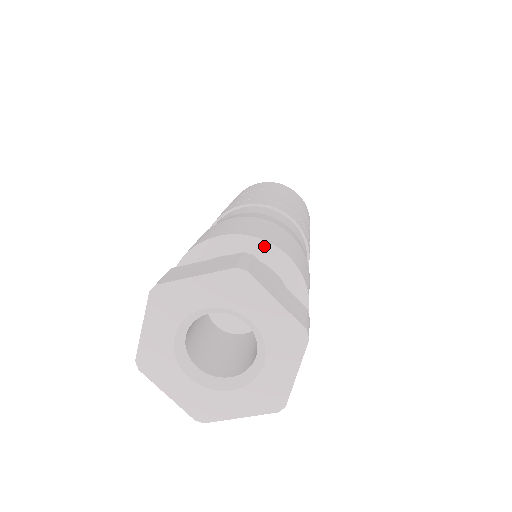
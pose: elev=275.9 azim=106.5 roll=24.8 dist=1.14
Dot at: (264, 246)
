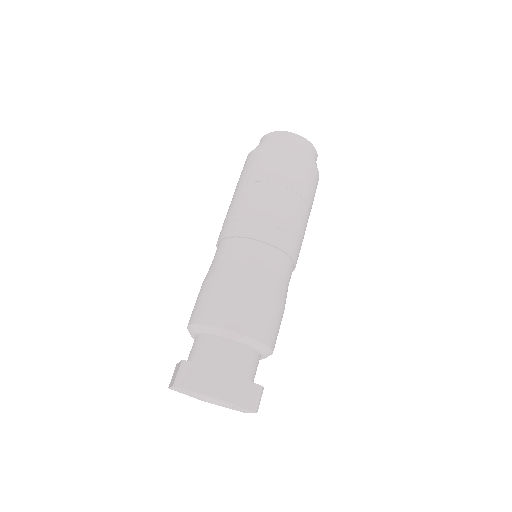
Dot at: (245, 339)
